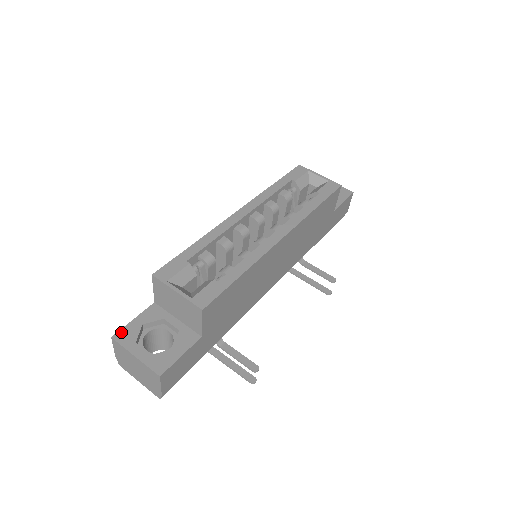
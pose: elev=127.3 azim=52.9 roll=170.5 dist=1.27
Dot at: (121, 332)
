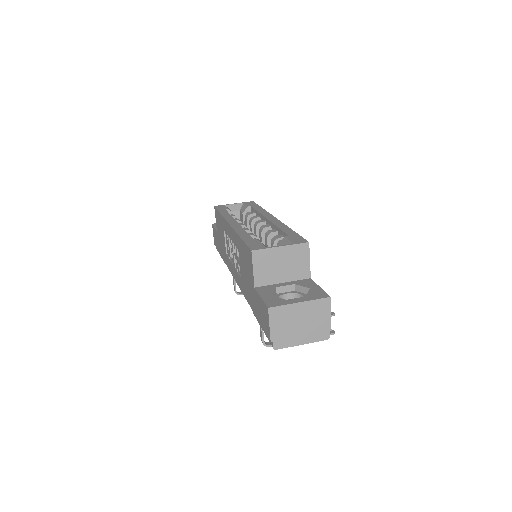
Dot at: (268, 303)
